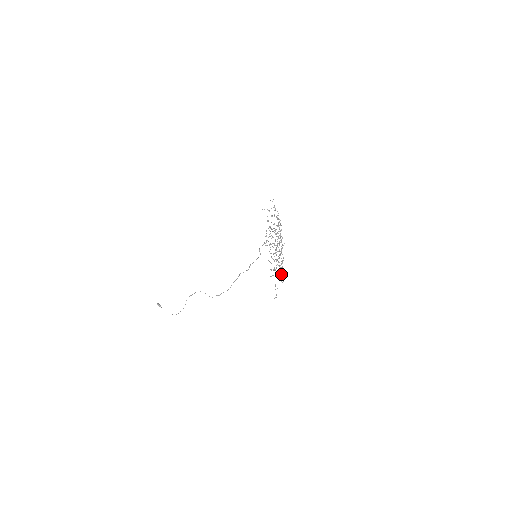
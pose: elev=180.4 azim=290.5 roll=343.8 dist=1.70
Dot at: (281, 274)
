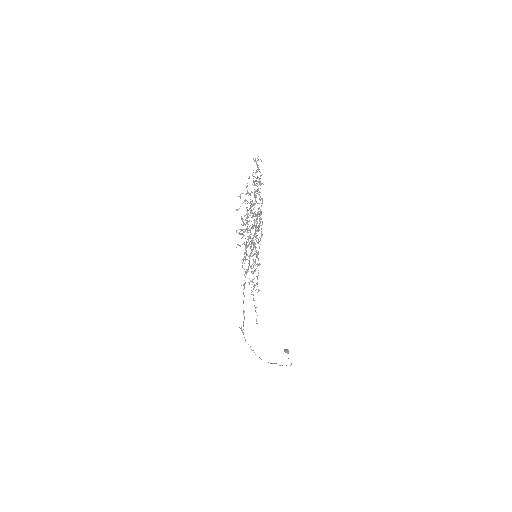
Dot at: (257, 277)
